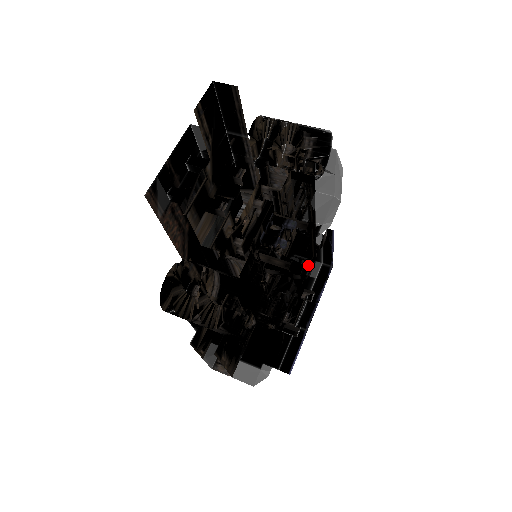
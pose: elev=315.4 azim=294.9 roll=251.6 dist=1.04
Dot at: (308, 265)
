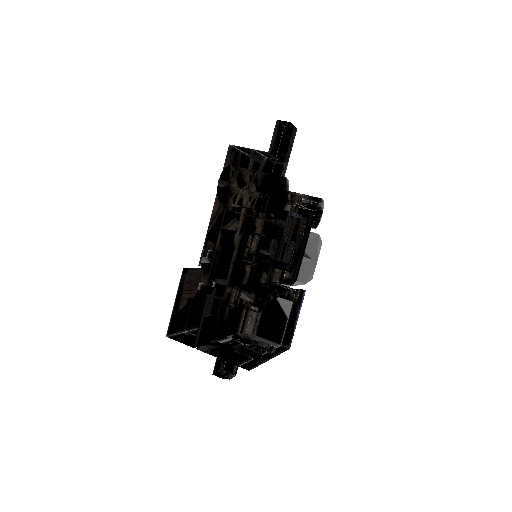
Dot at: occluded
